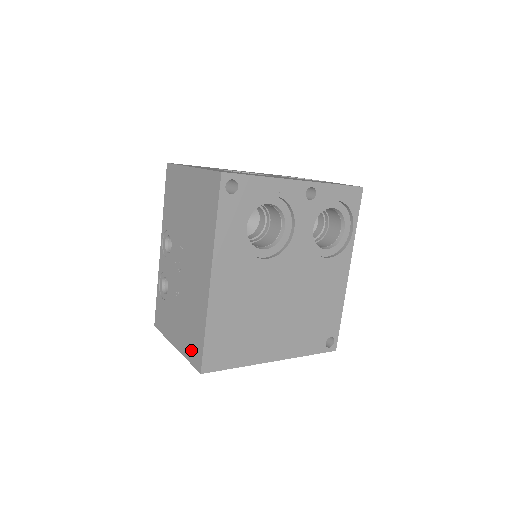
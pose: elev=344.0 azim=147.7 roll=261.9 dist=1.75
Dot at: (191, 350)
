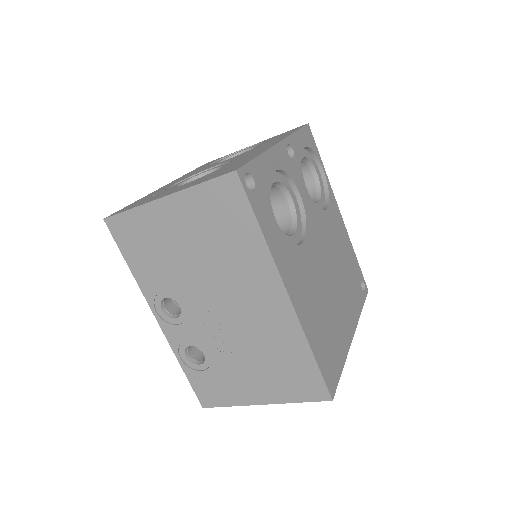
Dot at: (298, 389)
